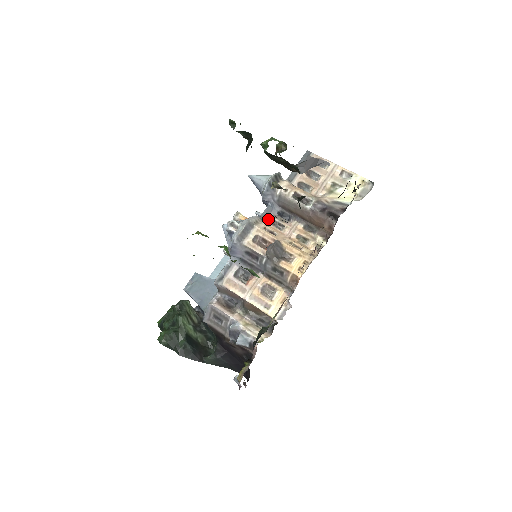
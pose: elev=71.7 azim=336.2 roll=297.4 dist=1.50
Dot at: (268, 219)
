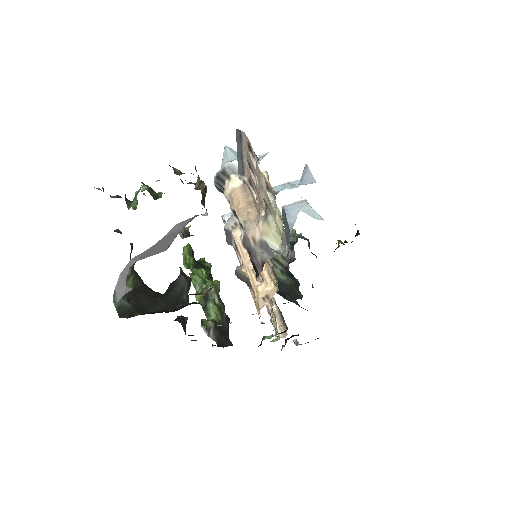
Dot at: occluded
